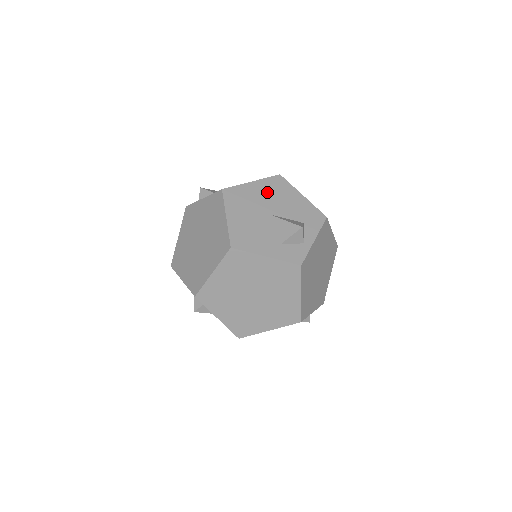
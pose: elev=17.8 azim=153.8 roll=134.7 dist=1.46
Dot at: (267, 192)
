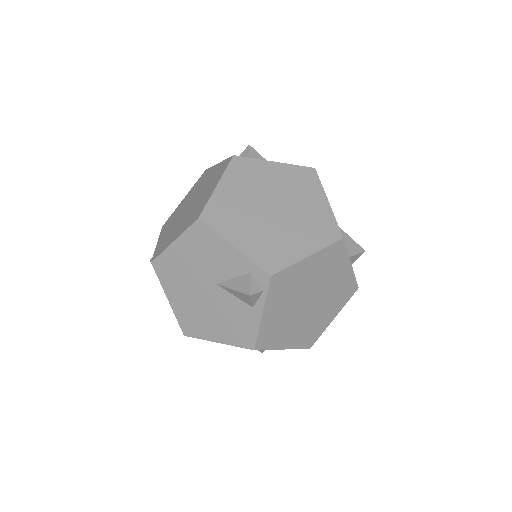
Dot at: occluded
